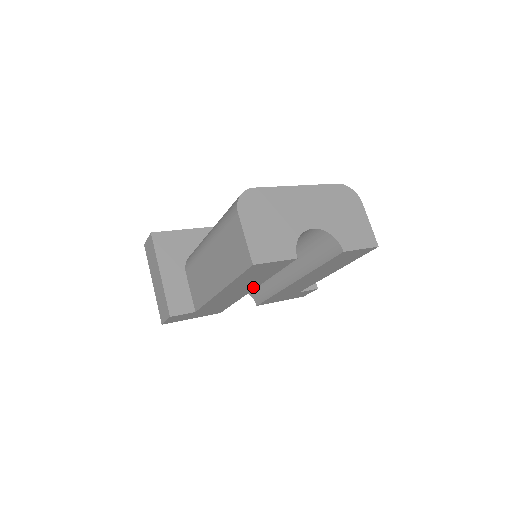
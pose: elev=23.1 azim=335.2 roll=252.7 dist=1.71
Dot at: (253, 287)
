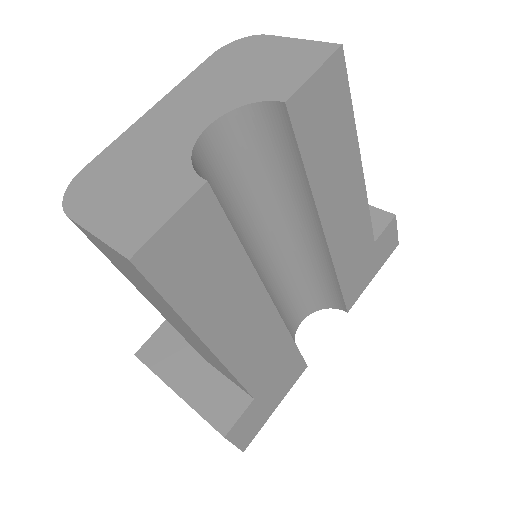
Dot at: (259, 294)
